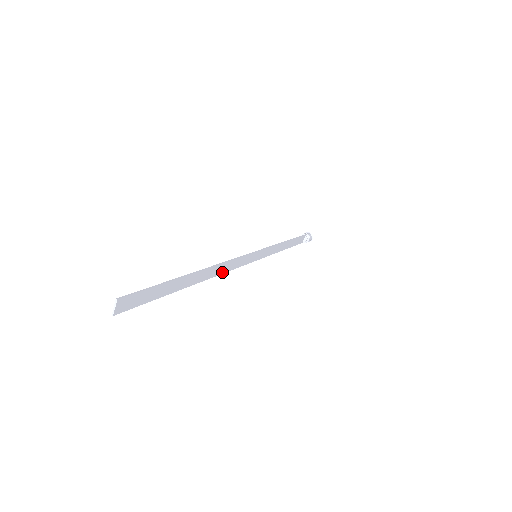
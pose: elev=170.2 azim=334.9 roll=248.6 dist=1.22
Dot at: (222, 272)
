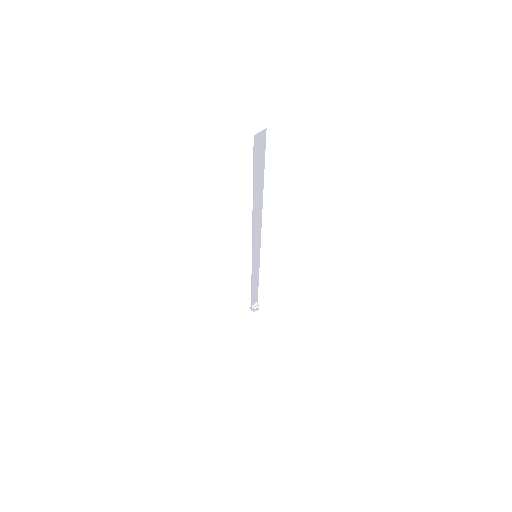
Dot at: (254, 227)
